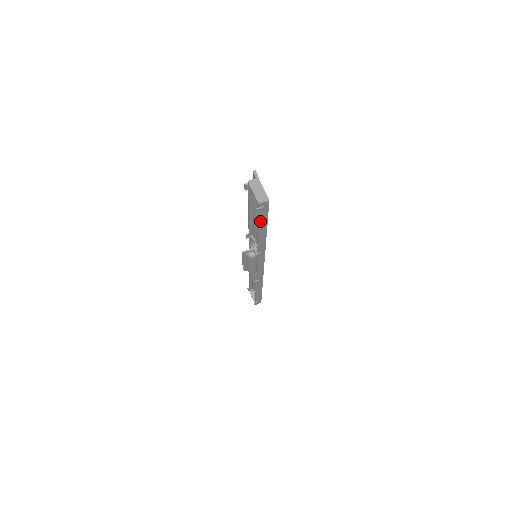
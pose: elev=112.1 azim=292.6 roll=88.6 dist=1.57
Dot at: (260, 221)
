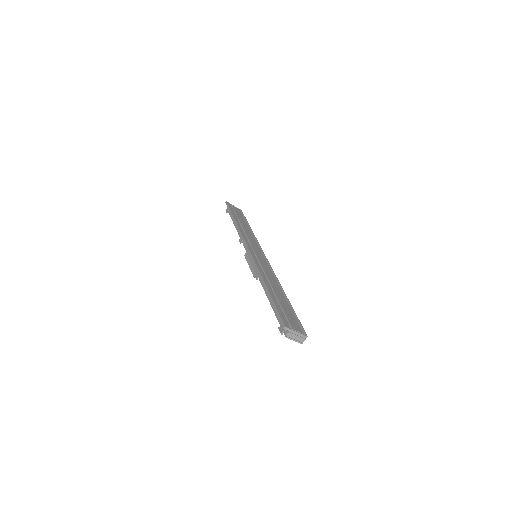
Dot at: occluded
